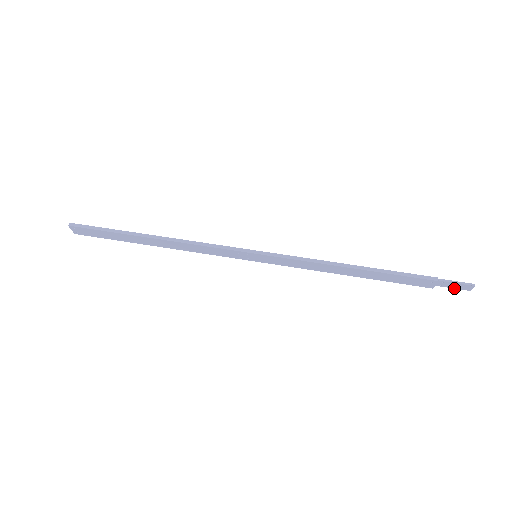
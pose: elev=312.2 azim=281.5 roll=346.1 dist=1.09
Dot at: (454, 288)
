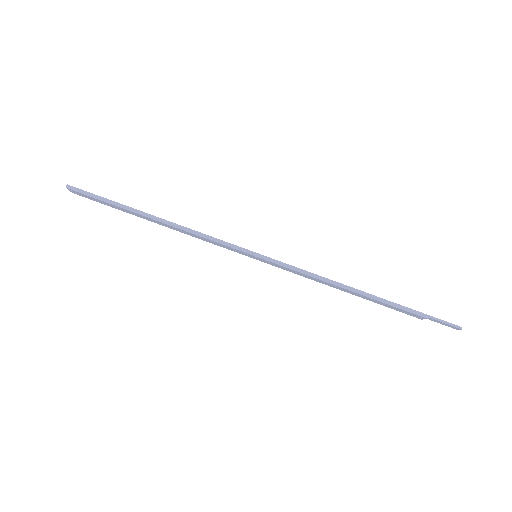
Dot at: (442, 324)
